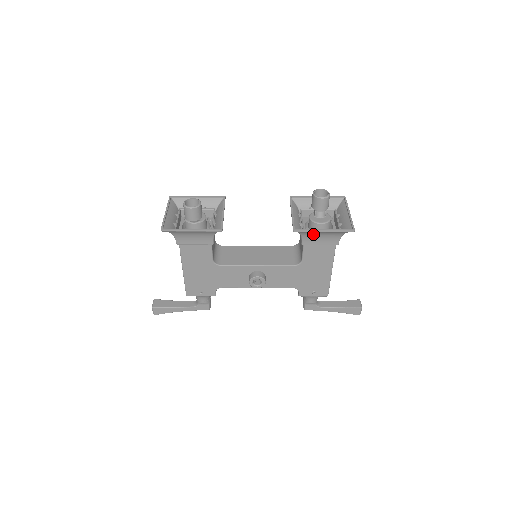
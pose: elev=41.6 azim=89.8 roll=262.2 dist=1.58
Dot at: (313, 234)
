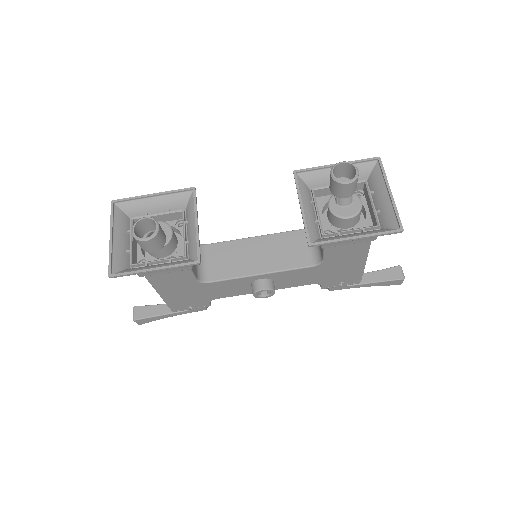
Dot at: occluded
